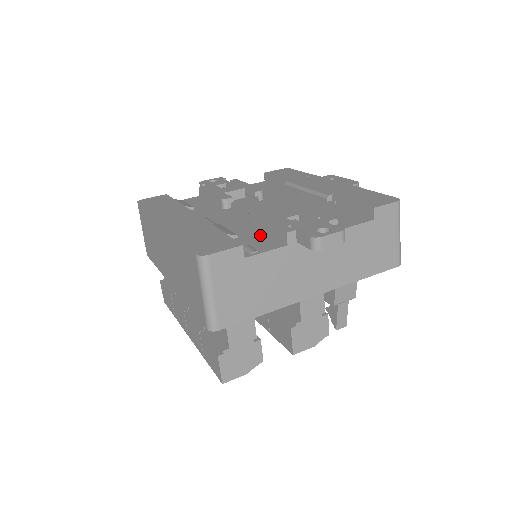
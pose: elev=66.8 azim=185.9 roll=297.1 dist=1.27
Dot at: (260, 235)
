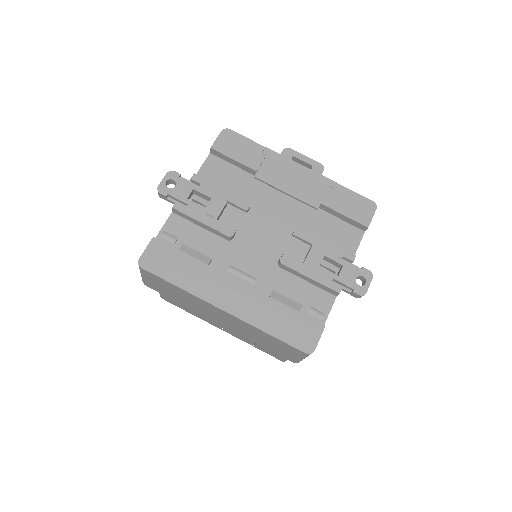
Dot at: (306, 287)
